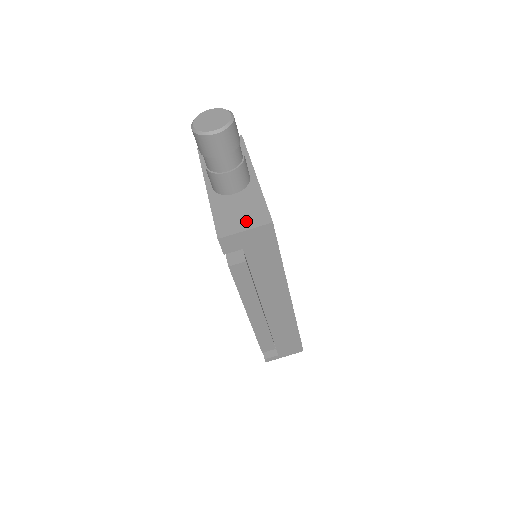
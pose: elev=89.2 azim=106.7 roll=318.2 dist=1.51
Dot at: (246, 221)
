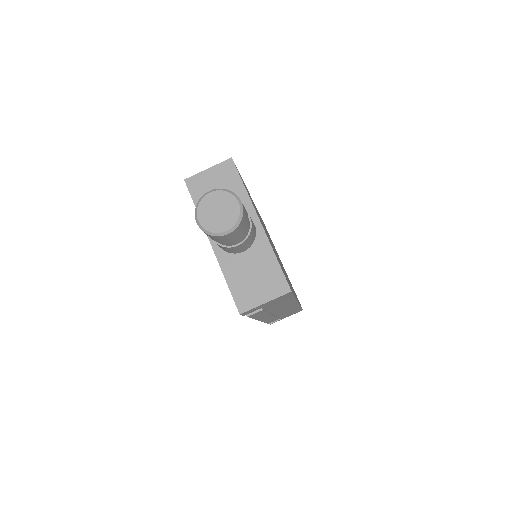
Dot at: (264, 290)
